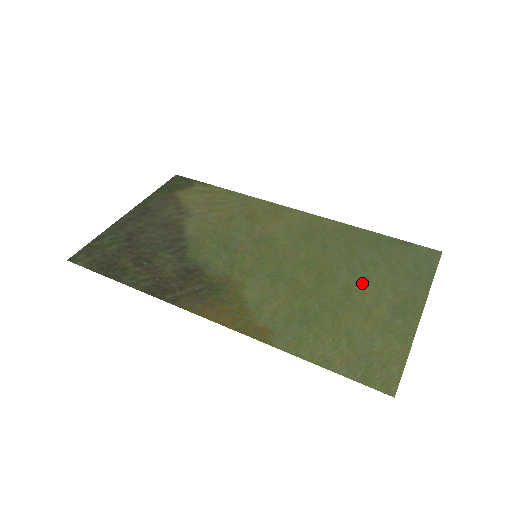
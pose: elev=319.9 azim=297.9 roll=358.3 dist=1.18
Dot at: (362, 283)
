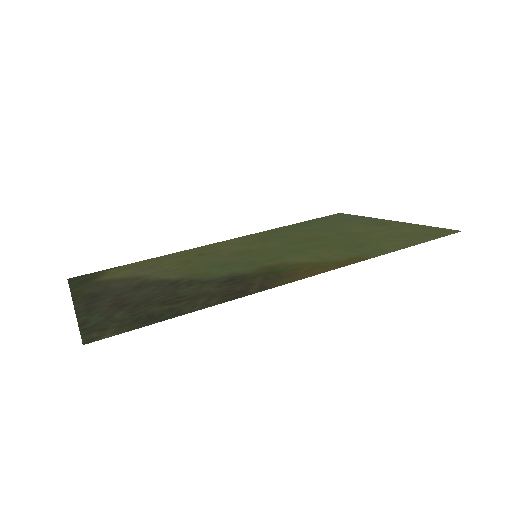
Dot at: (341, 230)
